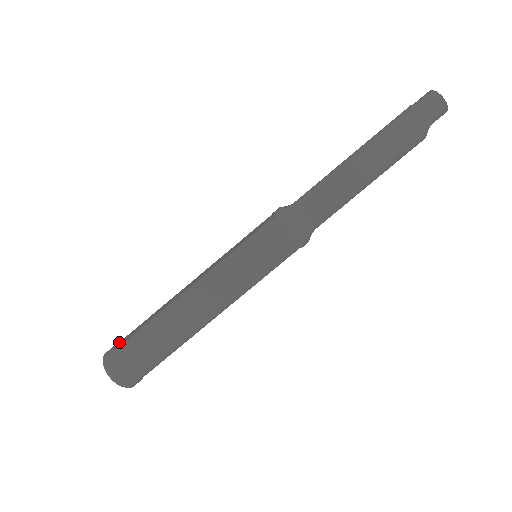
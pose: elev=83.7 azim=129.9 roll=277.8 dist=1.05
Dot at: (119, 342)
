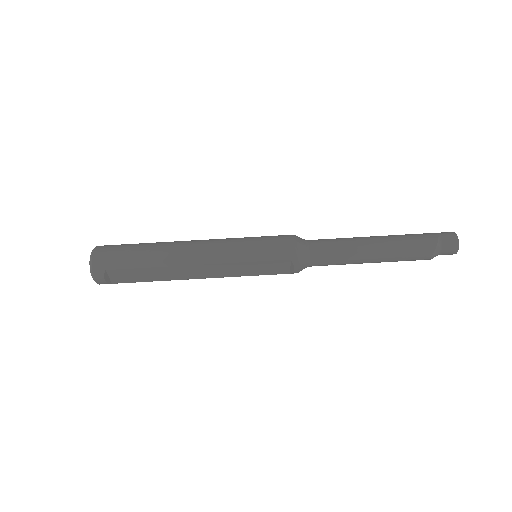
Dot at: occluded
